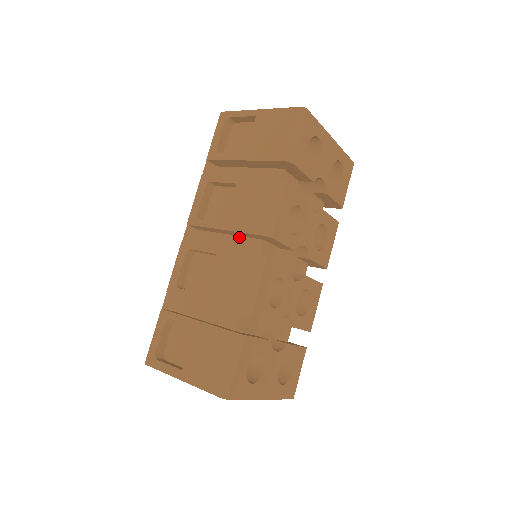
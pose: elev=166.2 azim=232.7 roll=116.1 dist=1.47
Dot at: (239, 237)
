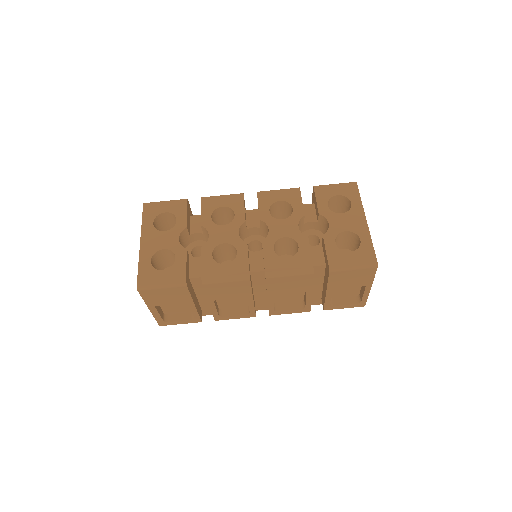
Dot at: occluded
